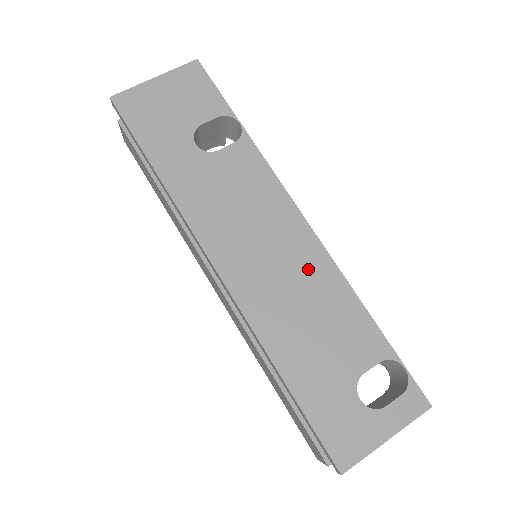
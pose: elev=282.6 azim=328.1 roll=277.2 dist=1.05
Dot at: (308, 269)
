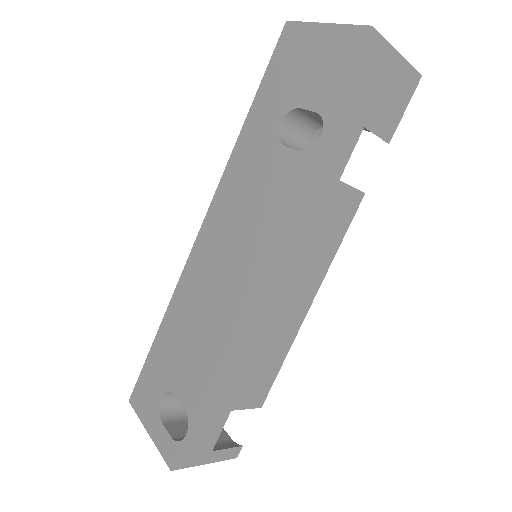
Dot at: (223, 304)
